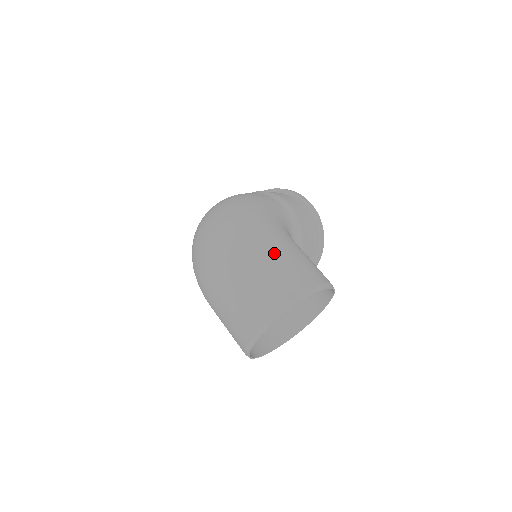
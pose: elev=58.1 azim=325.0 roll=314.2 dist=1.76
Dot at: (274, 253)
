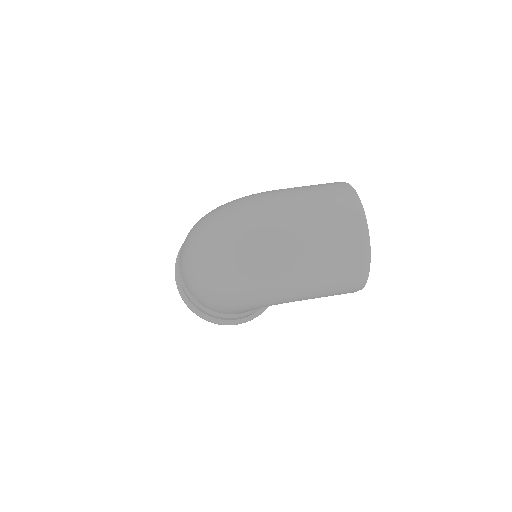
Dot at: (294, 189)
